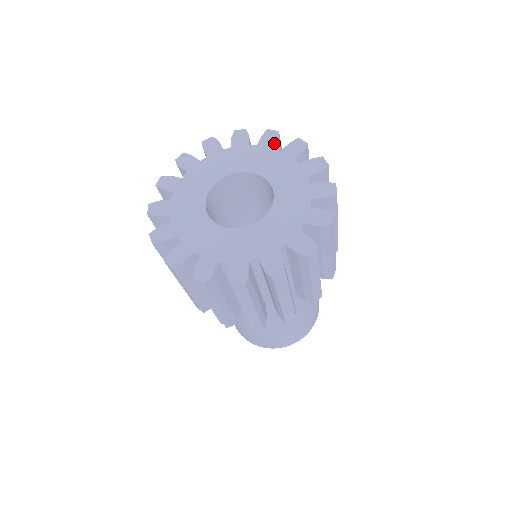
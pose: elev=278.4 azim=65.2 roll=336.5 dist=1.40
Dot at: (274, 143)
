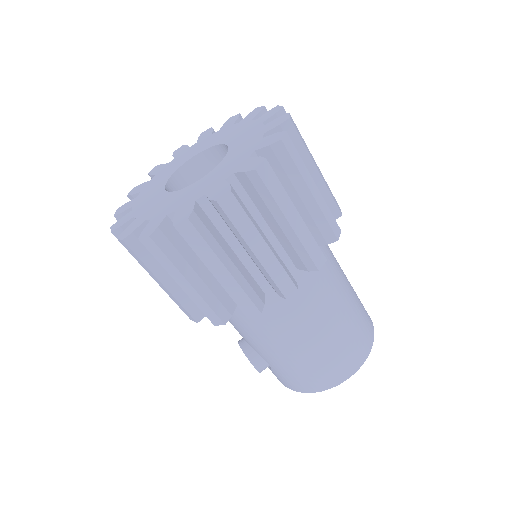
Dot at: (234, 121)
